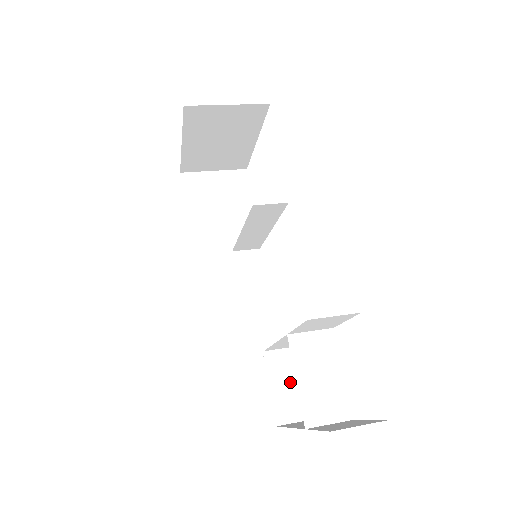
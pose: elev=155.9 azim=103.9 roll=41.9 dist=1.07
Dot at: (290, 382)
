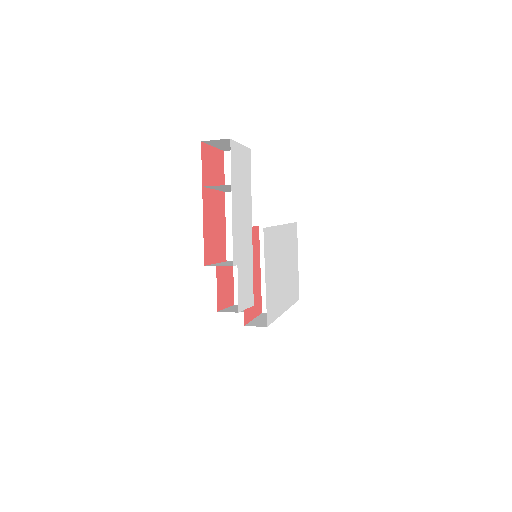
Dot at: (231, 263)
